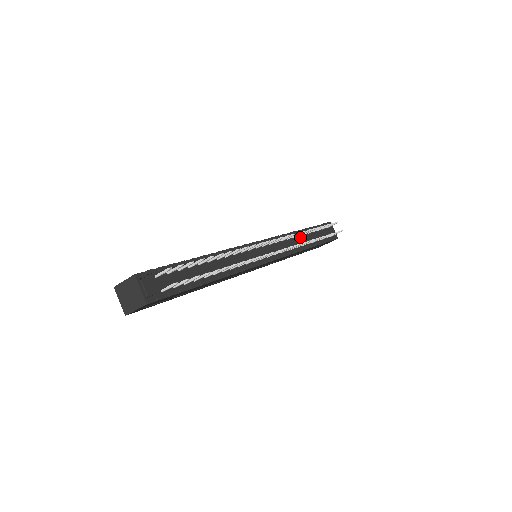
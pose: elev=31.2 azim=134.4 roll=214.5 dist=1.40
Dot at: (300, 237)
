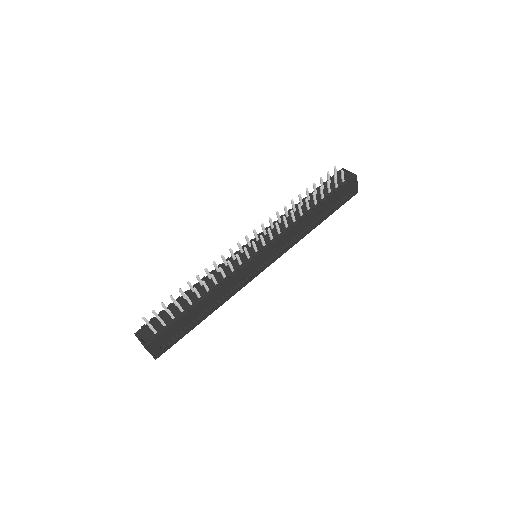
Dot at: (297, 210)
